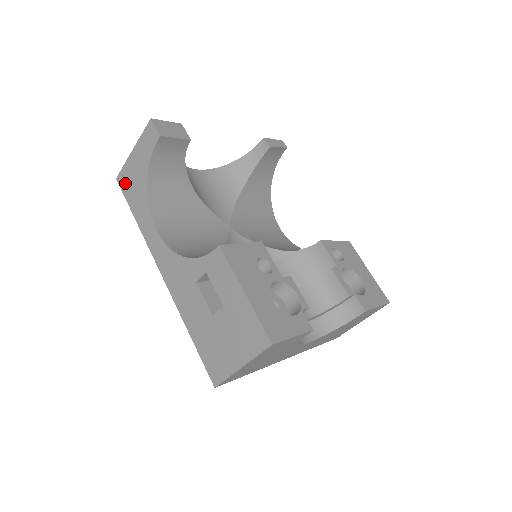
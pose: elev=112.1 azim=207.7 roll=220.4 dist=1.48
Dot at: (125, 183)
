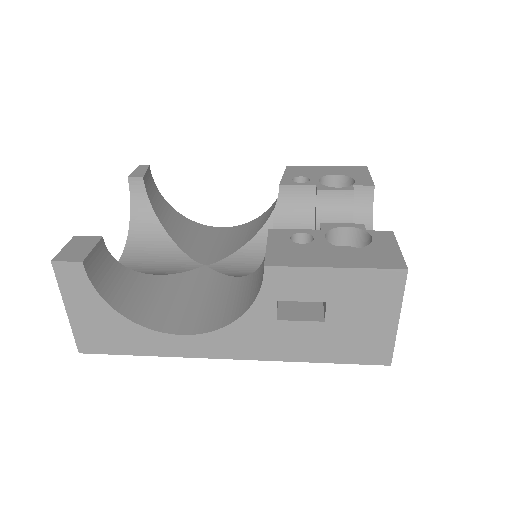
Dot at: (95, 344)
